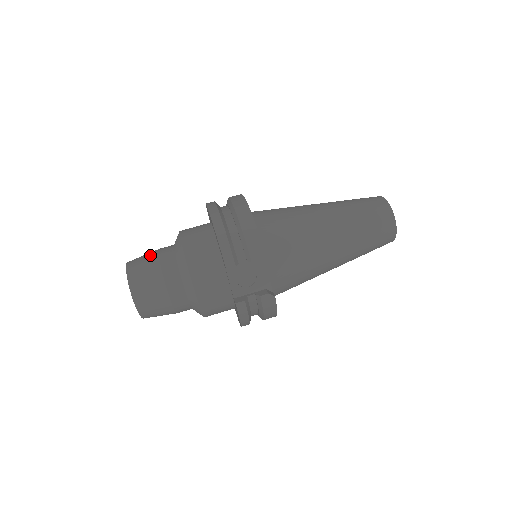
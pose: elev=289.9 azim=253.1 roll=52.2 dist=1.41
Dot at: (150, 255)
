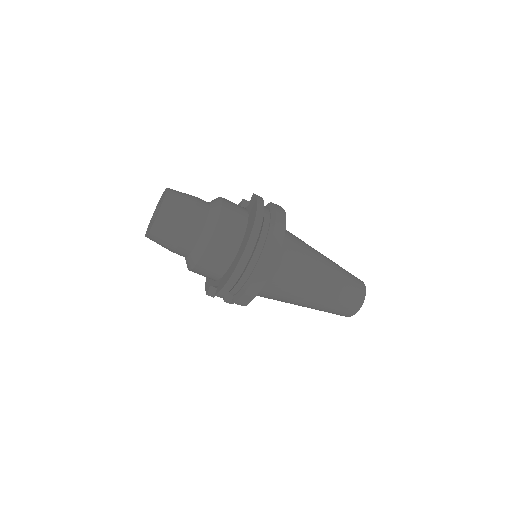
Dot at: (181, 222)
